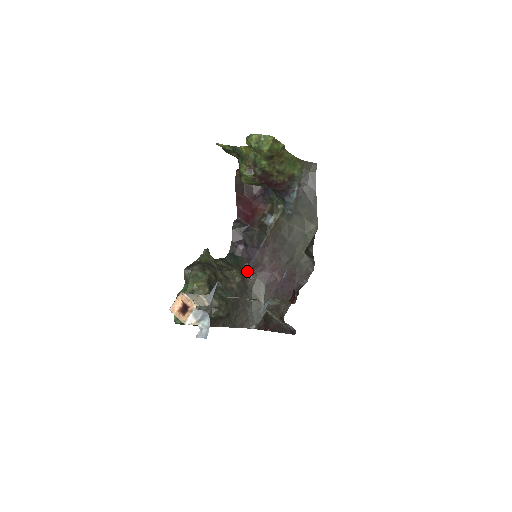
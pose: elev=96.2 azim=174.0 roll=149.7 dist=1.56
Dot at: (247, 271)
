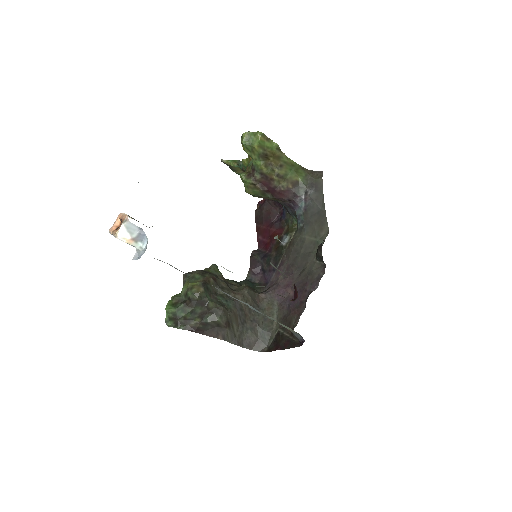
Dot at: (261, 292)
